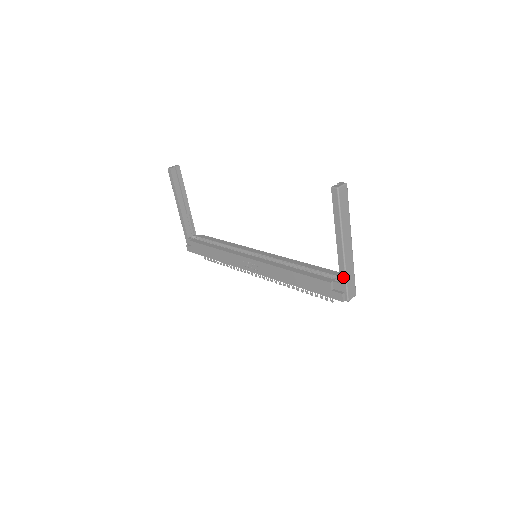
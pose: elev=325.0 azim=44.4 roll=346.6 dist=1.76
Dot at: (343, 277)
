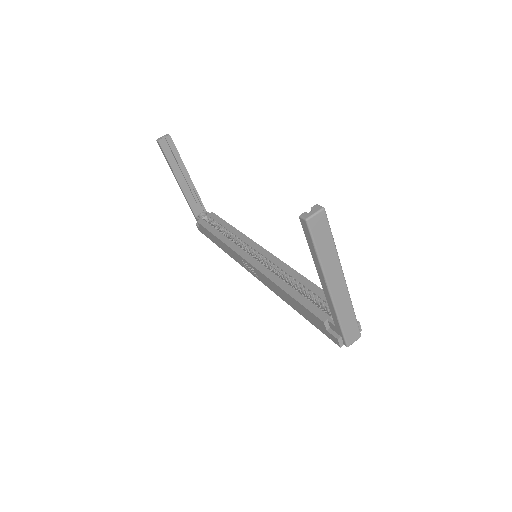
Dot at: (336, 321)
